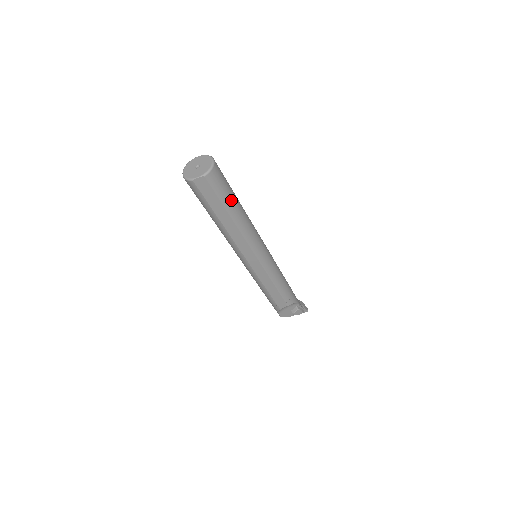
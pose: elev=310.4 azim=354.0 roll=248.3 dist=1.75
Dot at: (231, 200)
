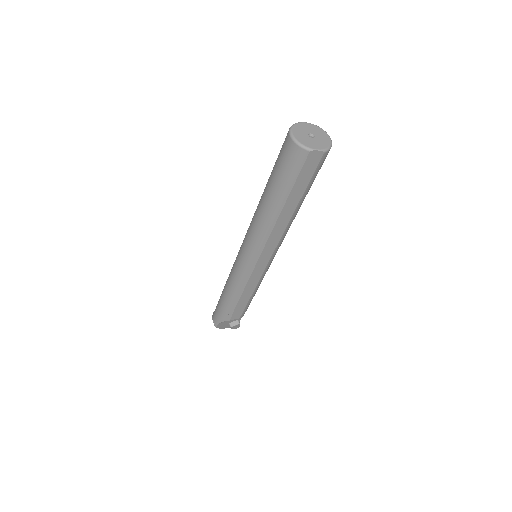
Dot at: (309, 189)
